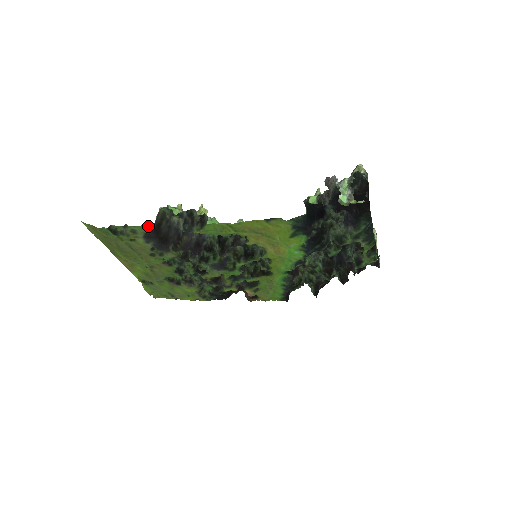
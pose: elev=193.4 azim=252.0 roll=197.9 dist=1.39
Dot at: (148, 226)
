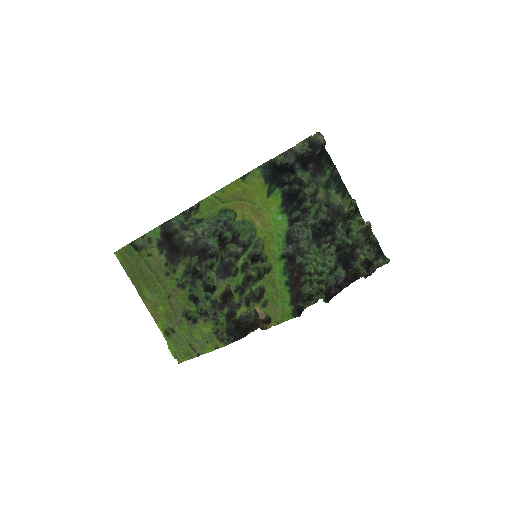
Dot at: (159, 227)
